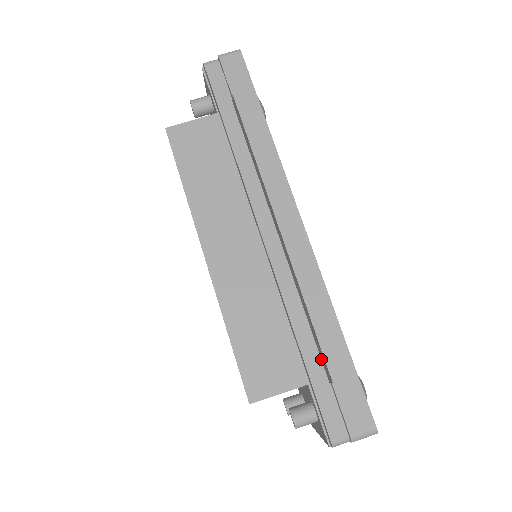
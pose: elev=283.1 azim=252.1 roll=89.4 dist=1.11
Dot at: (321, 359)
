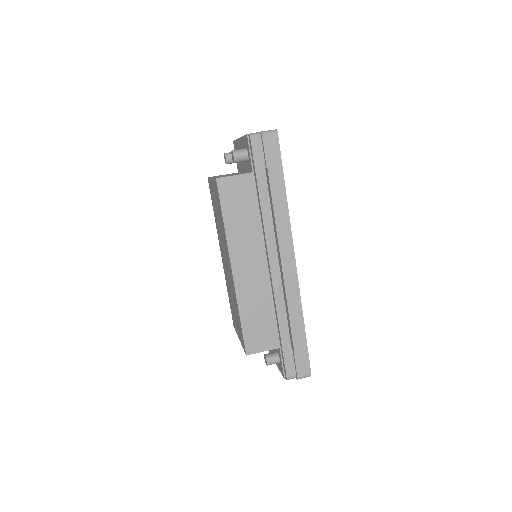
Dot at: occluded
